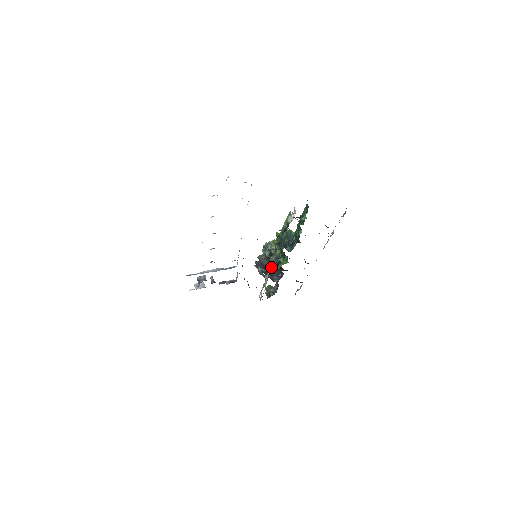
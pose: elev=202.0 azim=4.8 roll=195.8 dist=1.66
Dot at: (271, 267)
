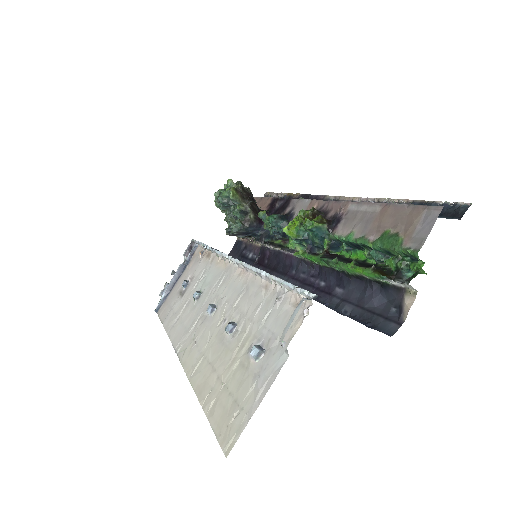
Dot at: (283, 251)
